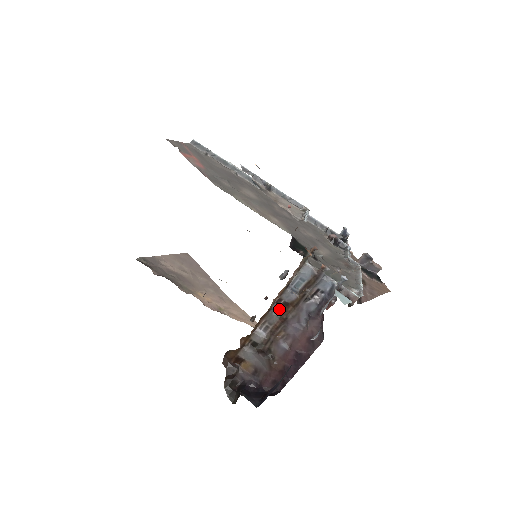
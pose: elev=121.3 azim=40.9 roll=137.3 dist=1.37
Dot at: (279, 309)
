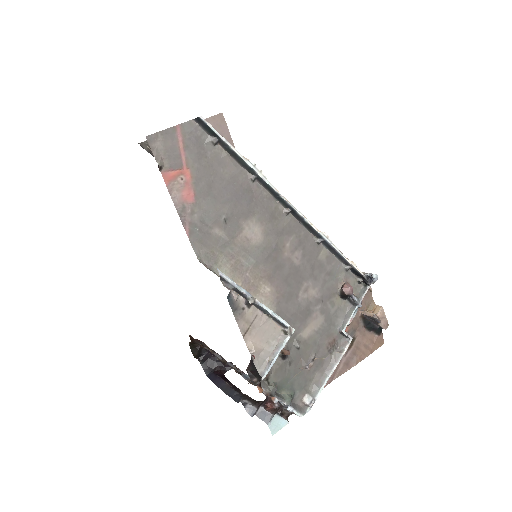
Dot at: (234, 365)
